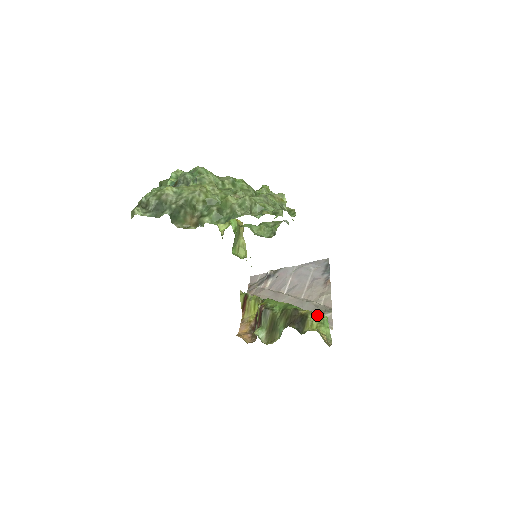
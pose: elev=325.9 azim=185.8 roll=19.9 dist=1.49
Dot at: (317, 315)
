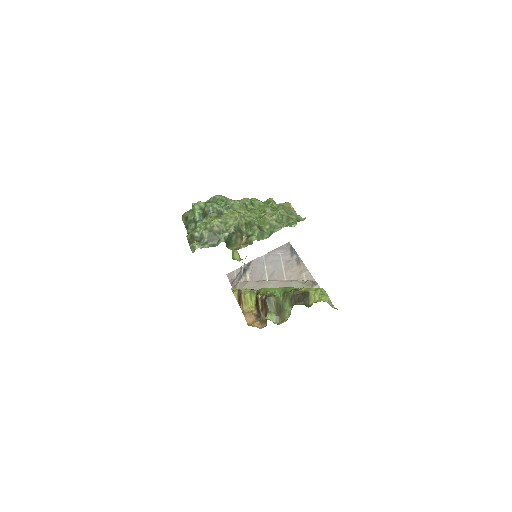
Dot at: (315, 289)
